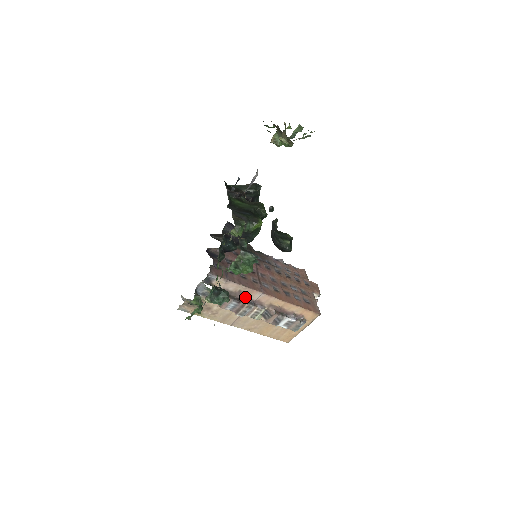
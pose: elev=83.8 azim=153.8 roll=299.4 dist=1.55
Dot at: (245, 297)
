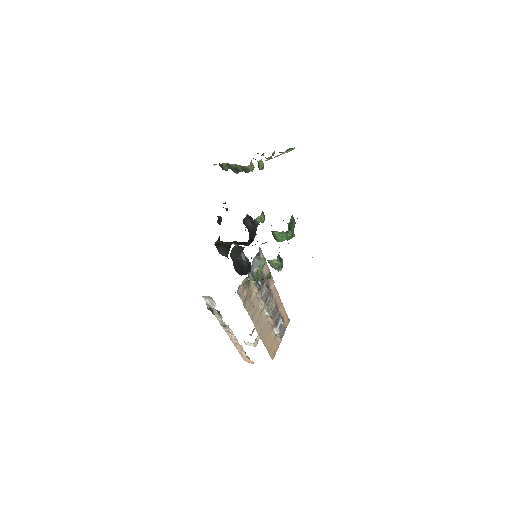
Dot at: (268, 285)
